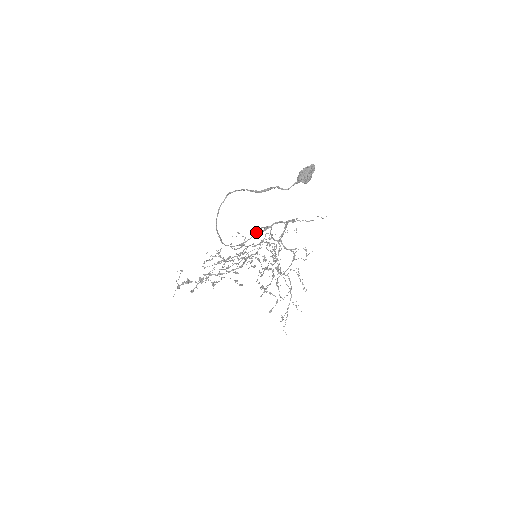
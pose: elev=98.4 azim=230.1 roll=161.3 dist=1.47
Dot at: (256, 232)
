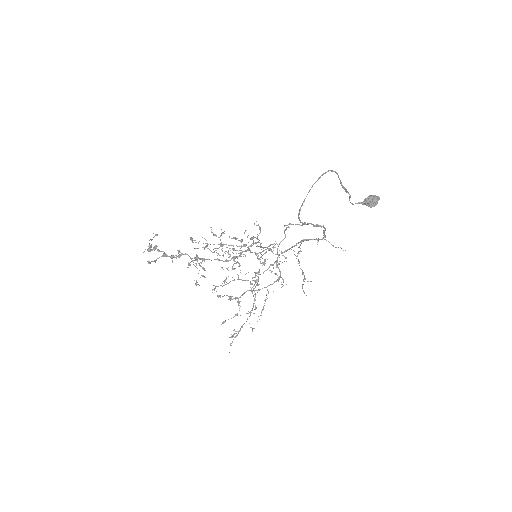
Dot at: (310, 223)
